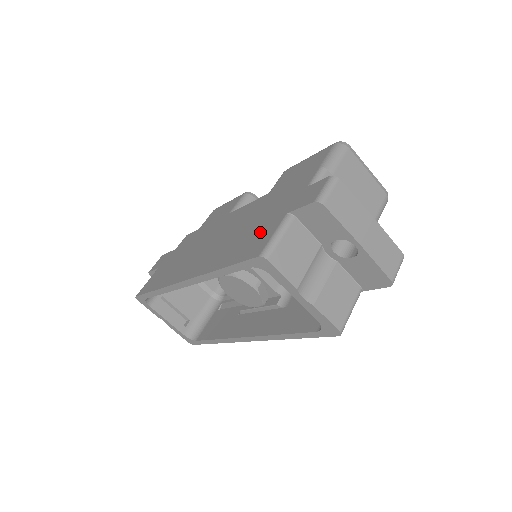
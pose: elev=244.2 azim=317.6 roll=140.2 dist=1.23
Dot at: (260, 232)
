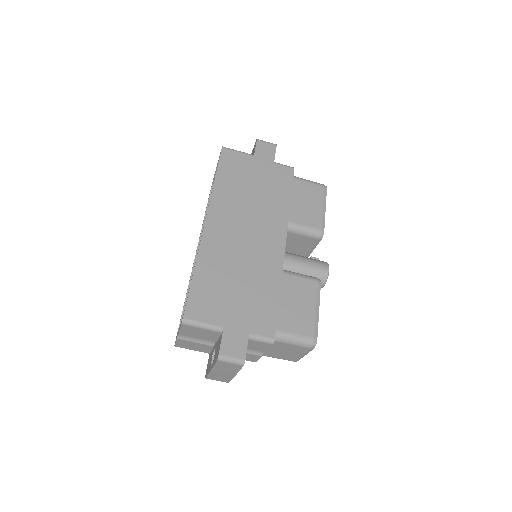
Dot at: (216, 304)
